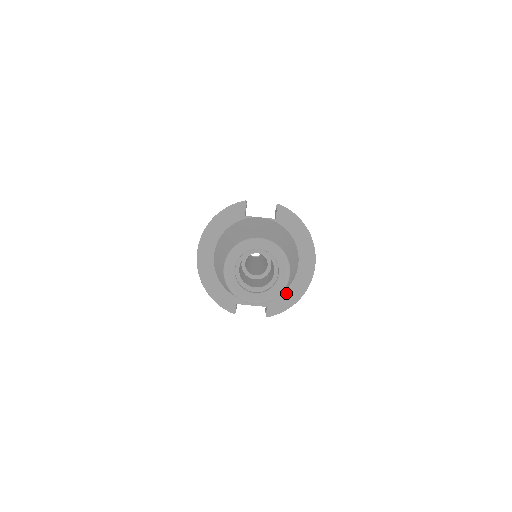
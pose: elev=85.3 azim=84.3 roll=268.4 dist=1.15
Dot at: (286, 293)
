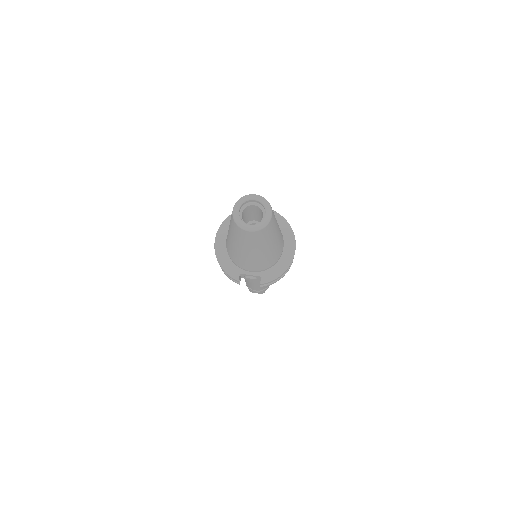
Dot at: (275, 267)
